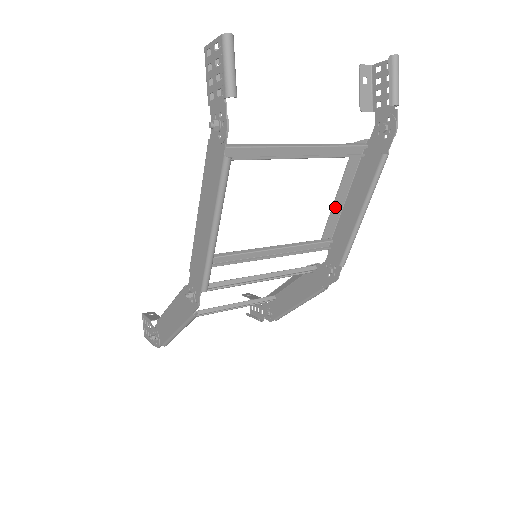
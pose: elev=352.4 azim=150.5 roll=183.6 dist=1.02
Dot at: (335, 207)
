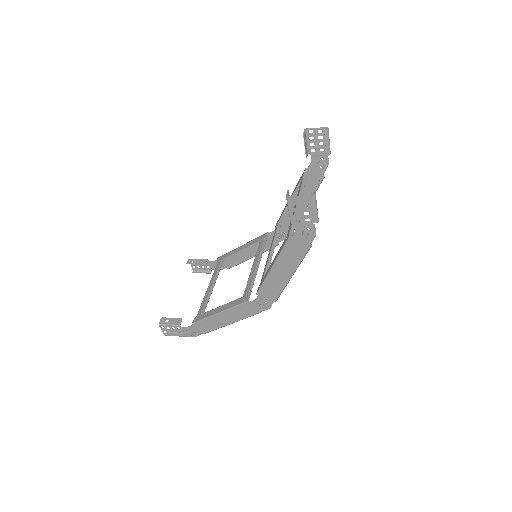
Dot at: occluded
